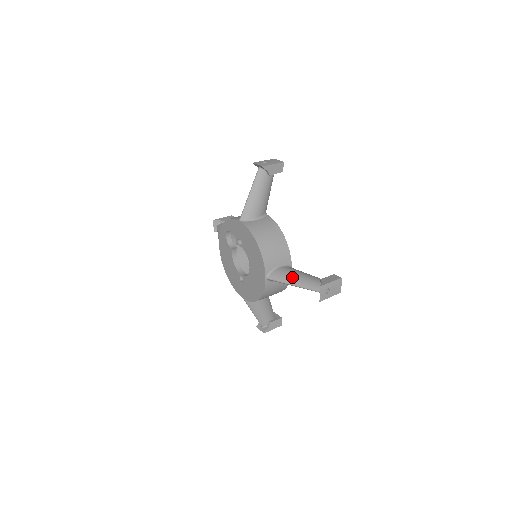
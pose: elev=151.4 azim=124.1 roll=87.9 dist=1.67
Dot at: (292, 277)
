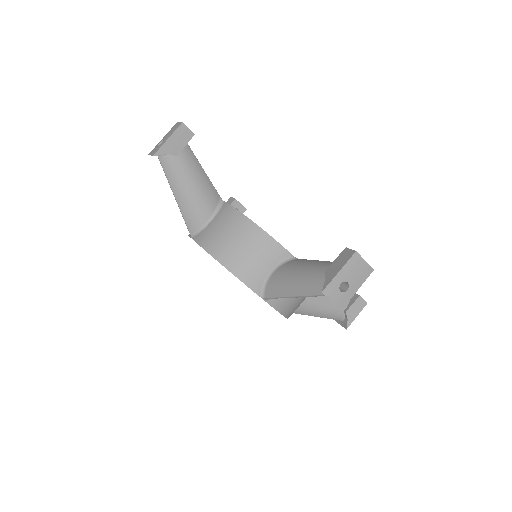
Dot at: (314, 311)
